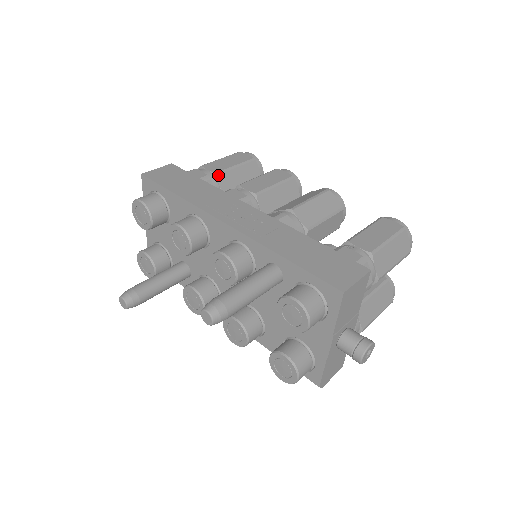
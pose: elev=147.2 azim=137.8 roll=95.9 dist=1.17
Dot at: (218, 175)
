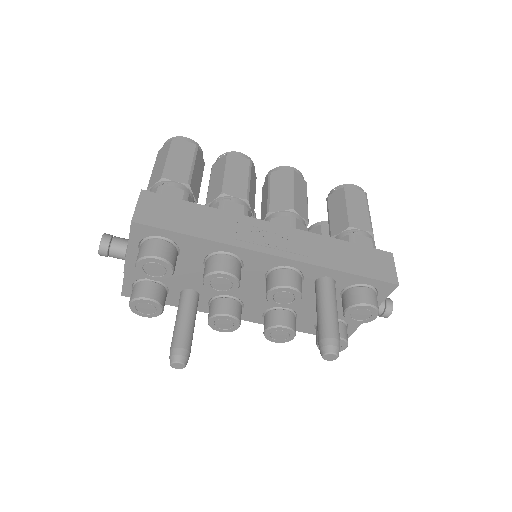
Dot at: (190, 185)
